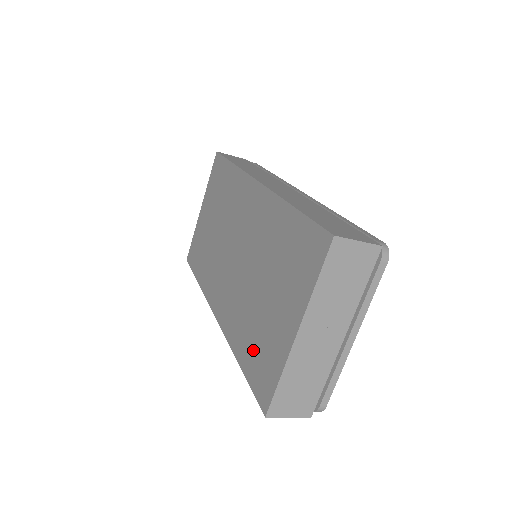
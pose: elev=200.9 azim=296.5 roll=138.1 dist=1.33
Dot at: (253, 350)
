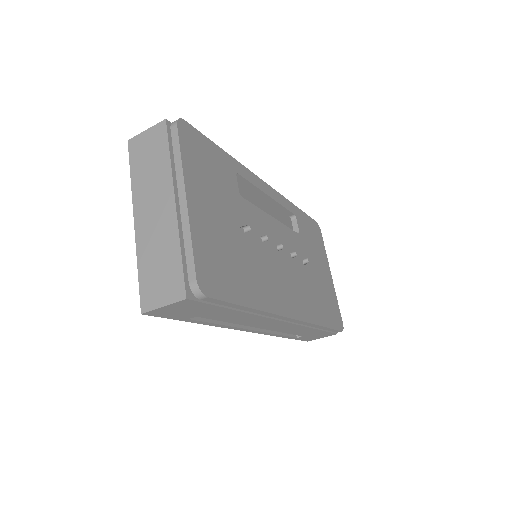
Dot at: occluded
